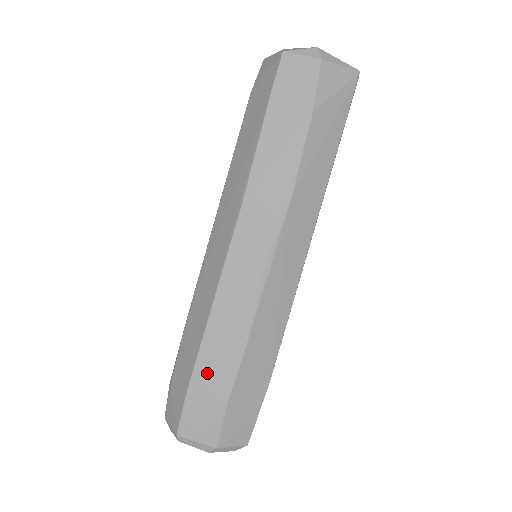
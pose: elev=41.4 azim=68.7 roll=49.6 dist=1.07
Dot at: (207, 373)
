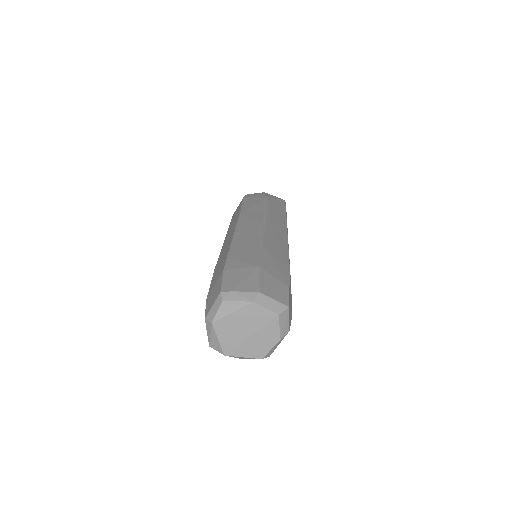
Dot at: (238, 259)
